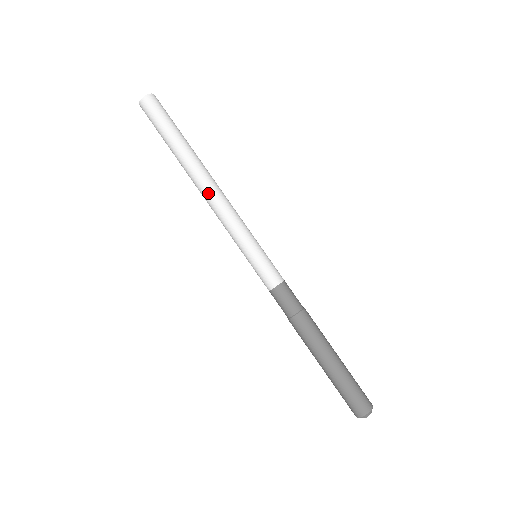
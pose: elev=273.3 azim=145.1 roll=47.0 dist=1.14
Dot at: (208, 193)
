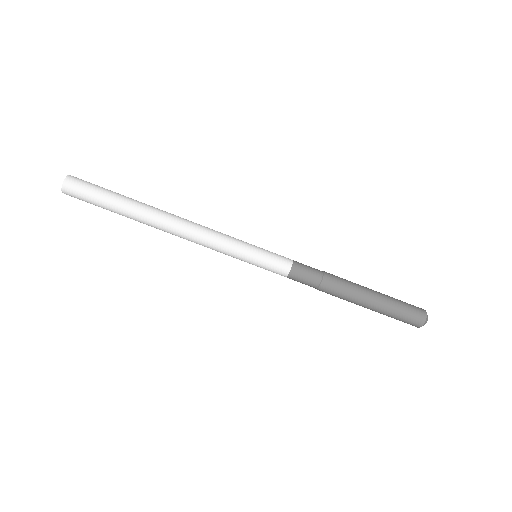
Dot at: (182, 226)
